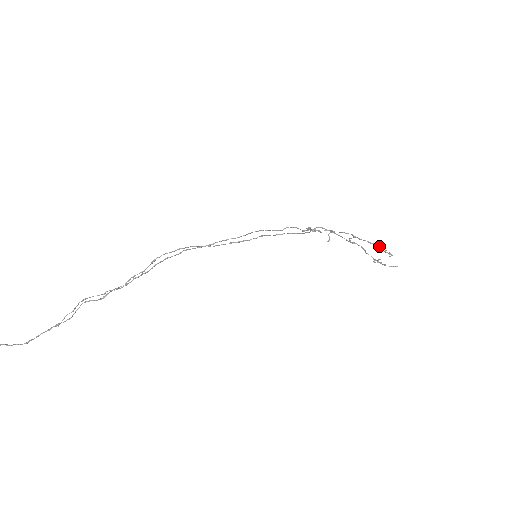
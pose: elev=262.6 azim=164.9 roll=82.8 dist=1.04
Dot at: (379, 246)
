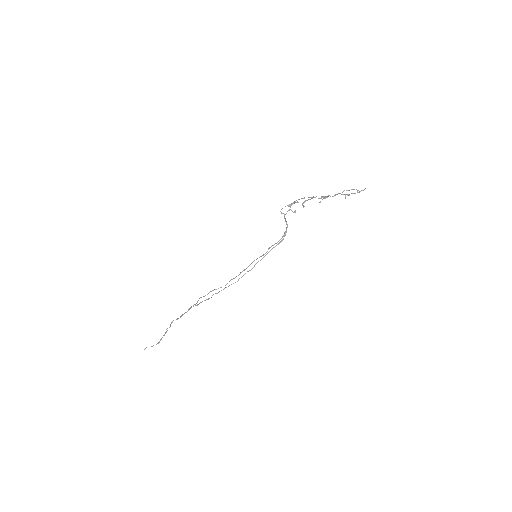
Dot at: occluded
